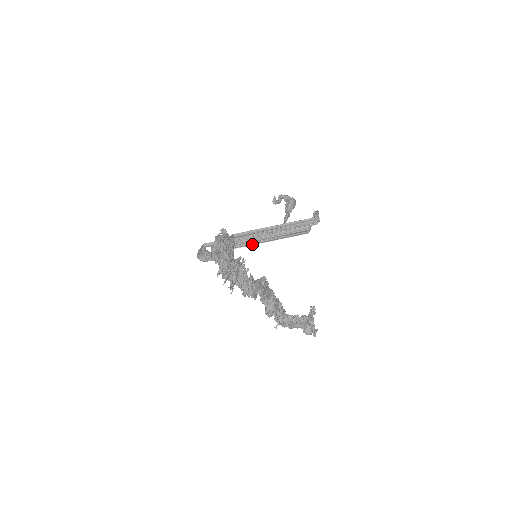
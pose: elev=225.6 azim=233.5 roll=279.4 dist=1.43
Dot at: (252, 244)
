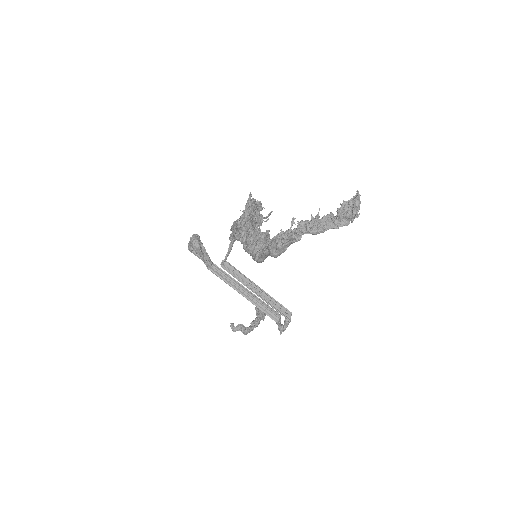
Dot at: (228, 284)
